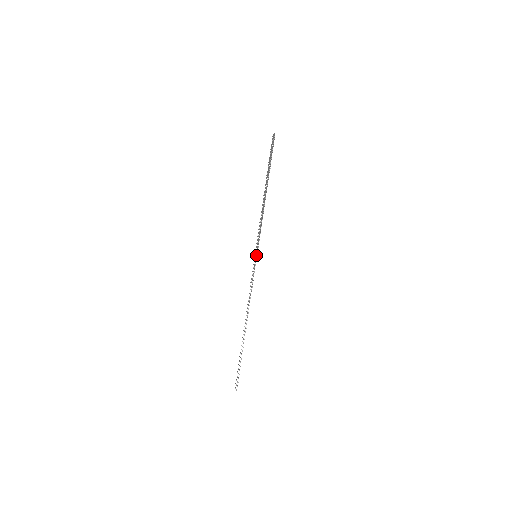
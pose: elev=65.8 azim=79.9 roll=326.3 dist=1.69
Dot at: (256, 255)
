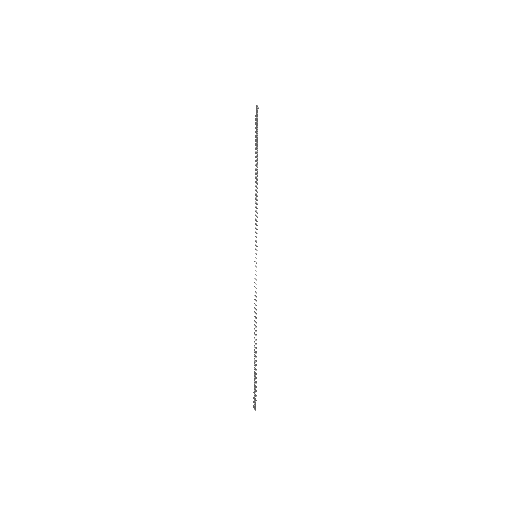
Dot at: occluded
